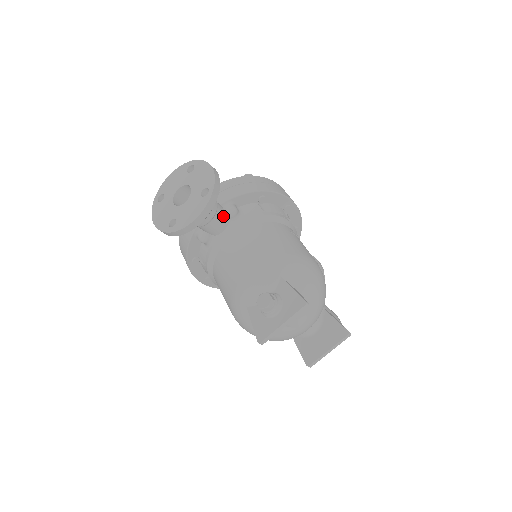
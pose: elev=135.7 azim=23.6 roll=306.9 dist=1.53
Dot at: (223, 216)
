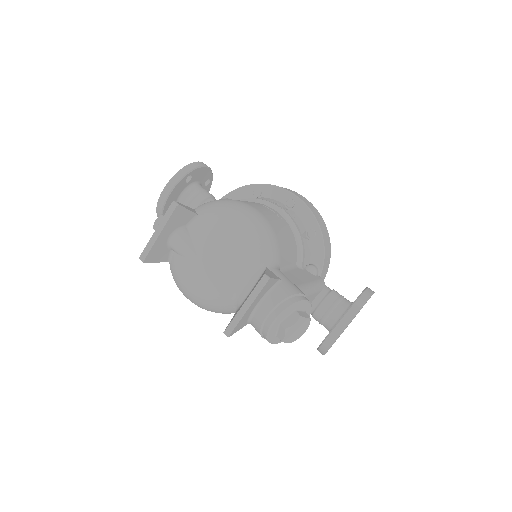
Dot at: occluded
